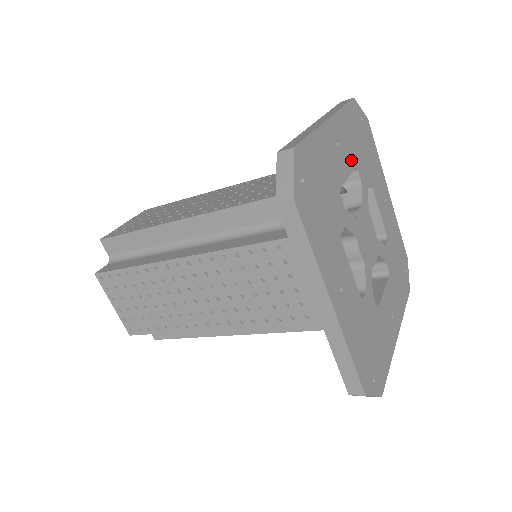
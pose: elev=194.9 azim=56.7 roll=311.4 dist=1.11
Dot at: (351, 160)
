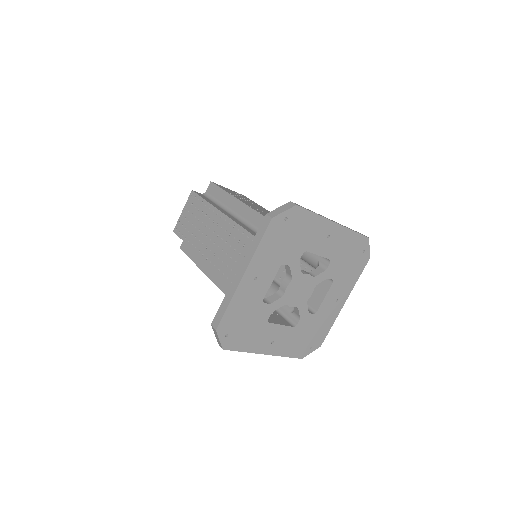
Dot at: (274, 268)
